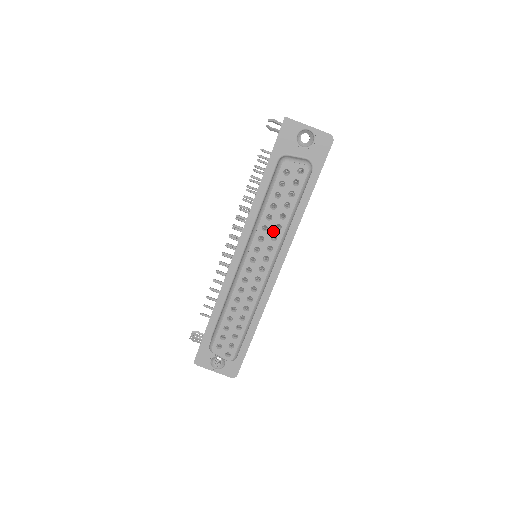
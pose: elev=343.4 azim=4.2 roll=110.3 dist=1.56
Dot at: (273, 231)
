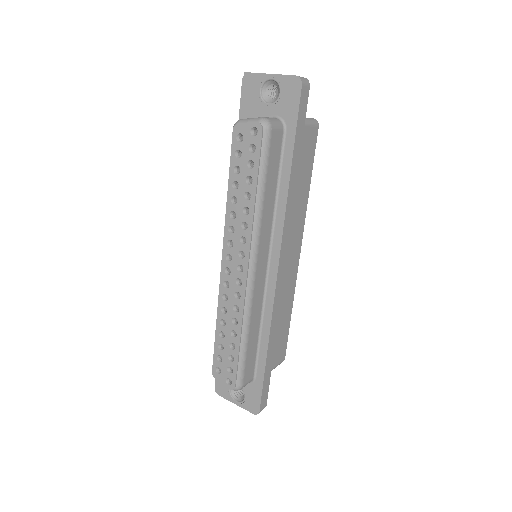
Dot at: (242, 217)
